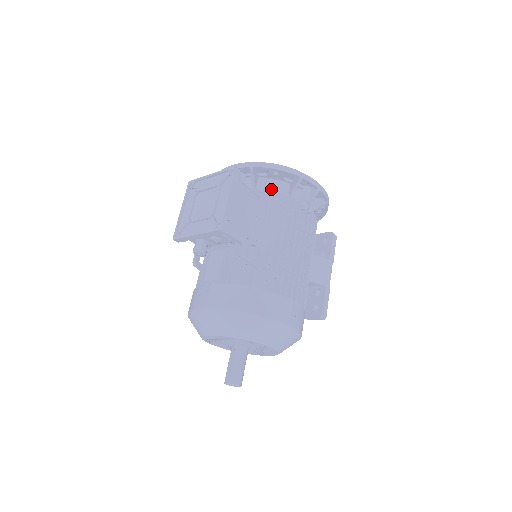
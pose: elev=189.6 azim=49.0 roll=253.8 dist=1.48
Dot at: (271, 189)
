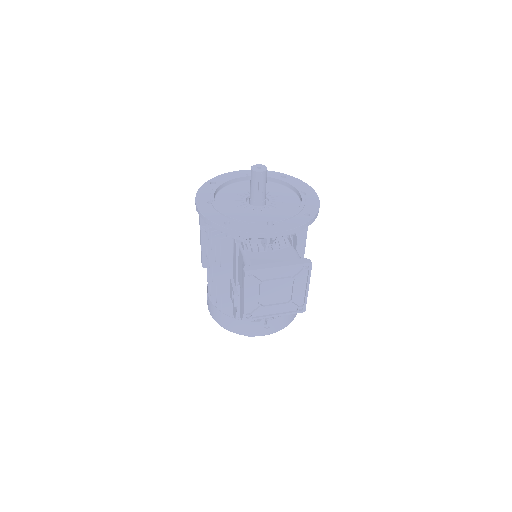
Dot at: occluded
